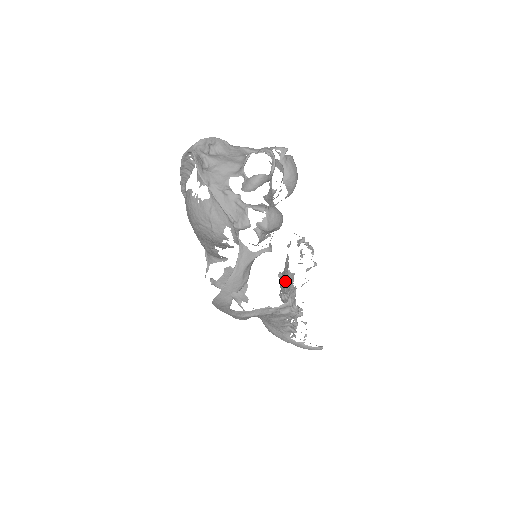
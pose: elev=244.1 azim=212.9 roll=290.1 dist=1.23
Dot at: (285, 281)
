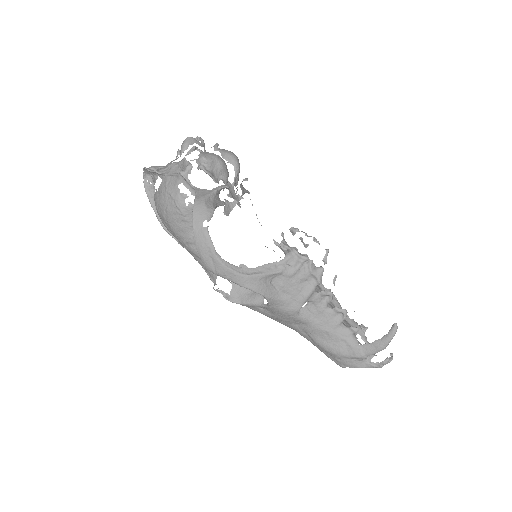
Dot at: occluded
